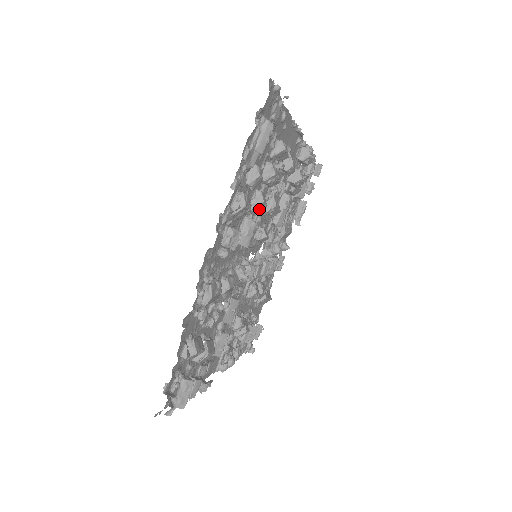
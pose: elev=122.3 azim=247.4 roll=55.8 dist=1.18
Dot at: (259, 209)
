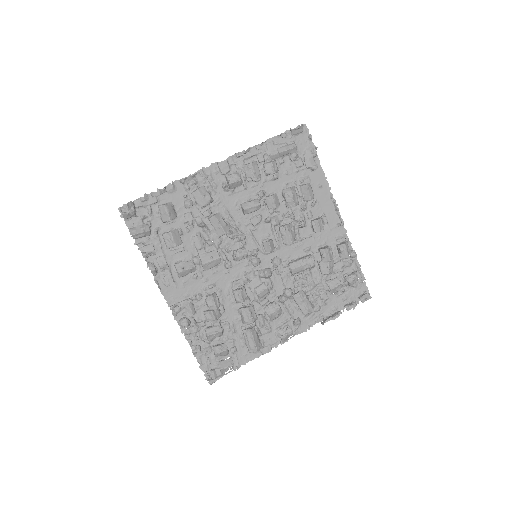
Dot at: (269, 204)
